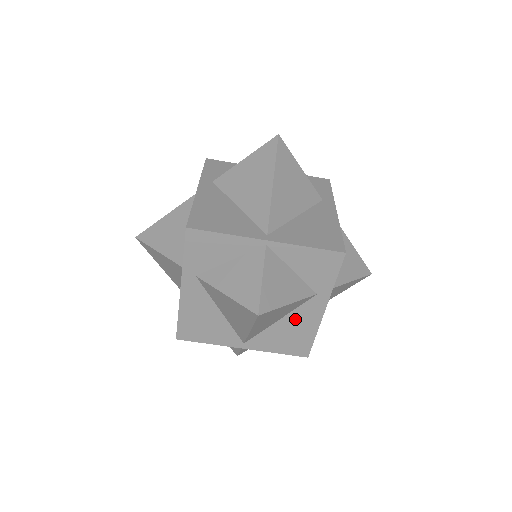
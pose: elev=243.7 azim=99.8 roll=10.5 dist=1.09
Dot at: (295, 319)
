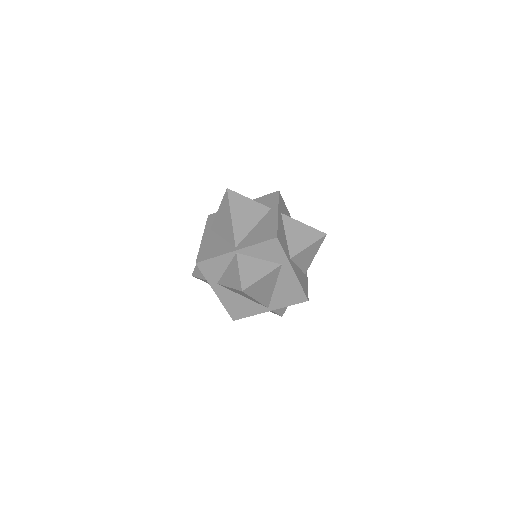
Dot at: (283, 283)
